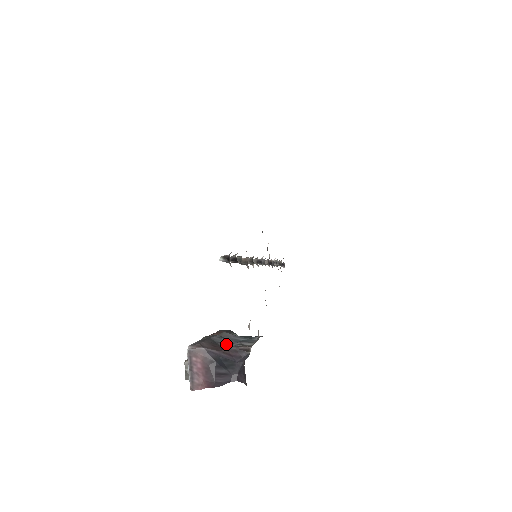
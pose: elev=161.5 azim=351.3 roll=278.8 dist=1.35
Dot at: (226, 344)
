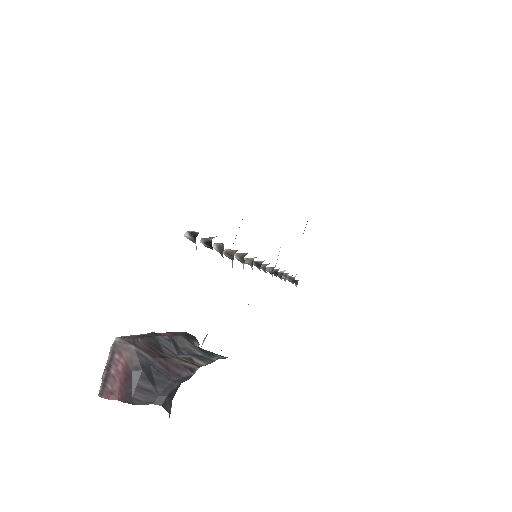
Dot at: (172, 352)
